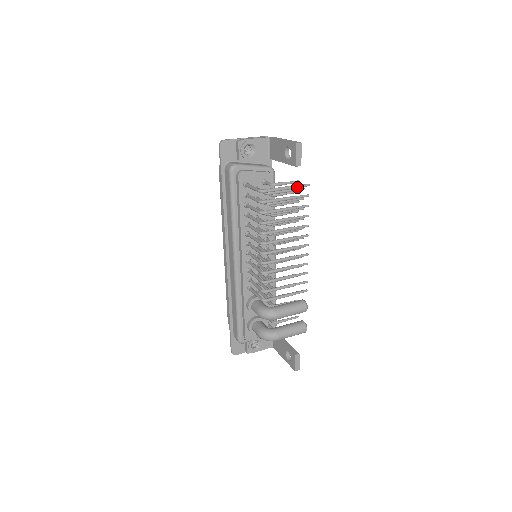
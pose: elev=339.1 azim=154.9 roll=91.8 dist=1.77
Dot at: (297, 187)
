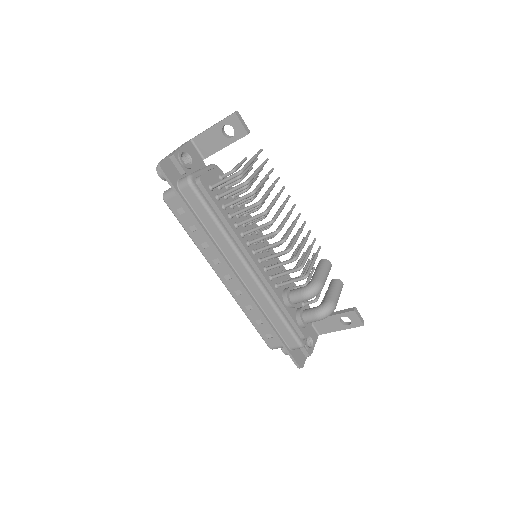
Dot at: (257, 155)
